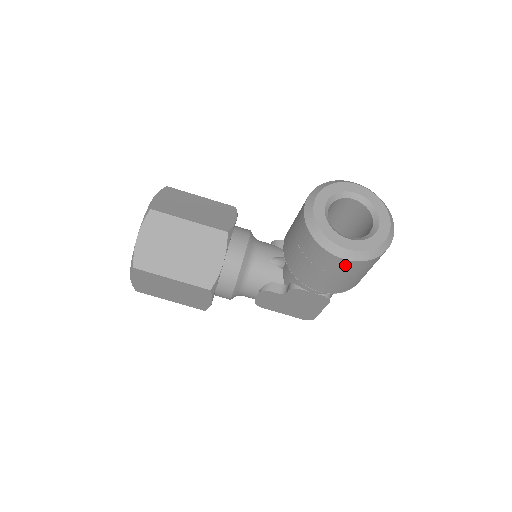
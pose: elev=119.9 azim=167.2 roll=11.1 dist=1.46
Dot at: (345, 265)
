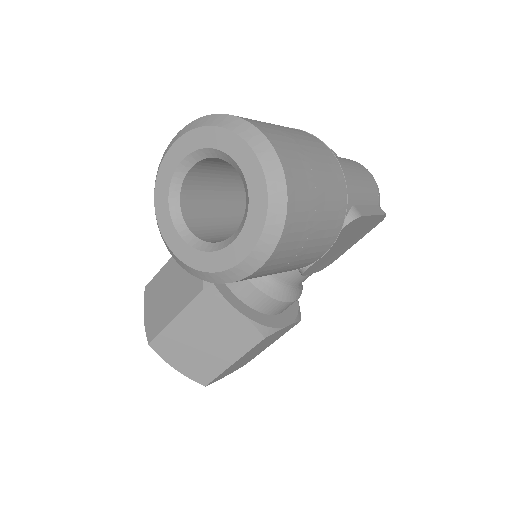
Dot at: (276, 259)
